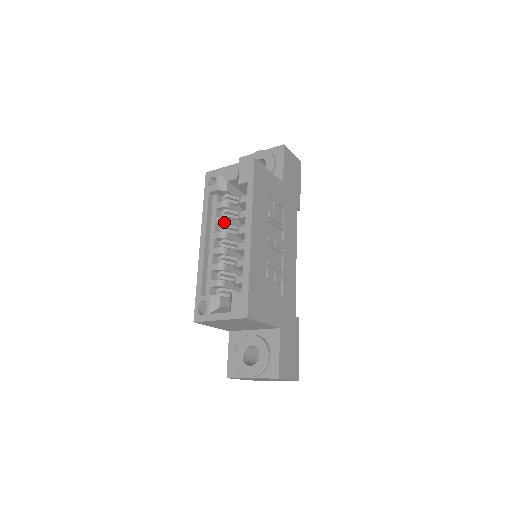
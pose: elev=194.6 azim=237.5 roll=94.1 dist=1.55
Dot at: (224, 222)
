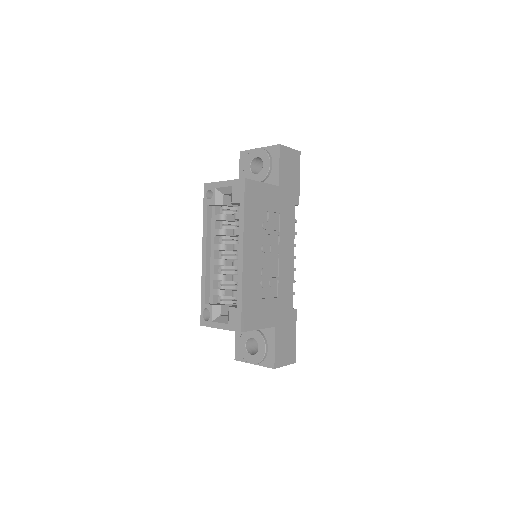
Dot at: (222, 235)
